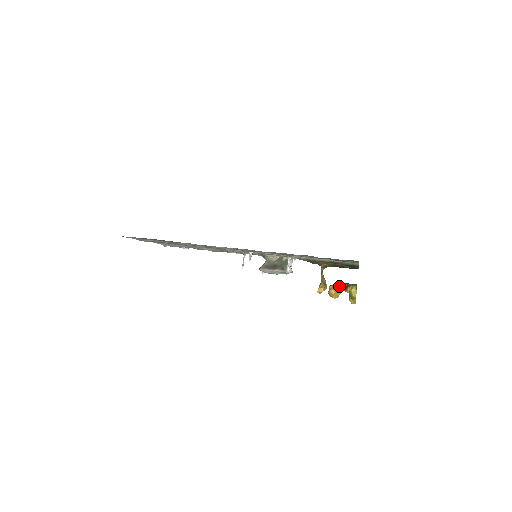
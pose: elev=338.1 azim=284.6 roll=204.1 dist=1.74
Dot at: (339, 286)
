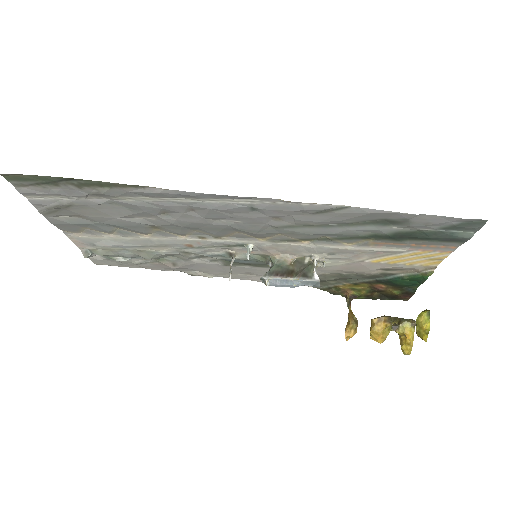
Dot at: (389, 319)
